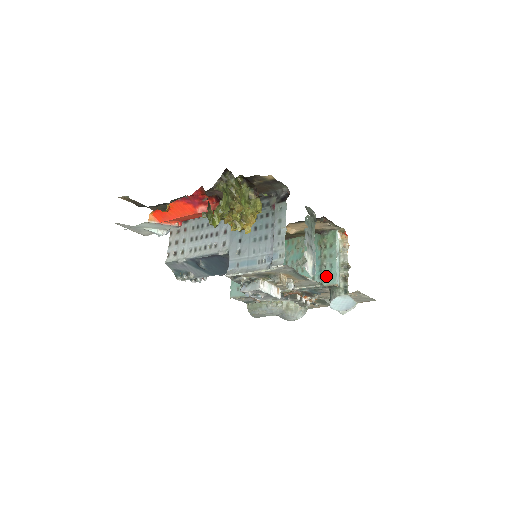
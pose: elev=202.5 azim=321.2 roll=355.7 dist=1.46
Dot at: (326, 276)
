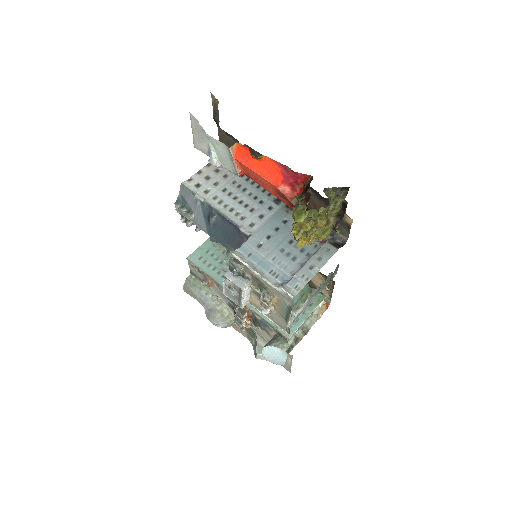
Dot at: occluded
